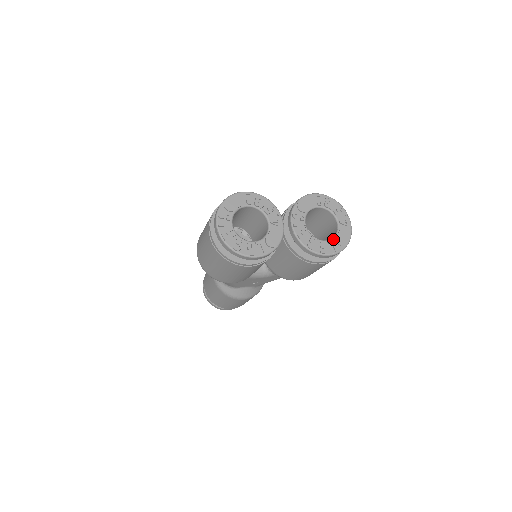
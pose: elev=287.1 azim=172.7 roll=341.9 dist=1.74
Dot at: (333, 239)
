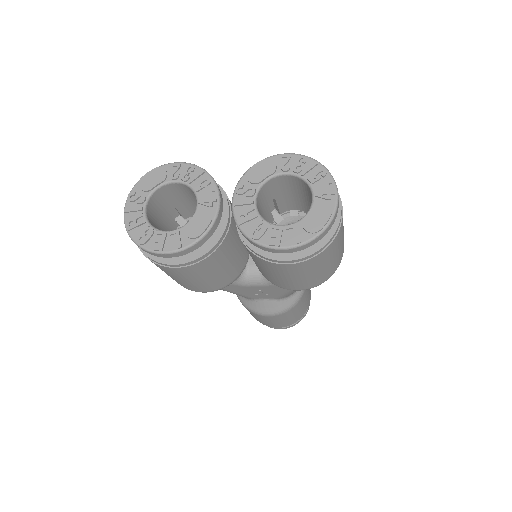
Dot at: (298, 222)
